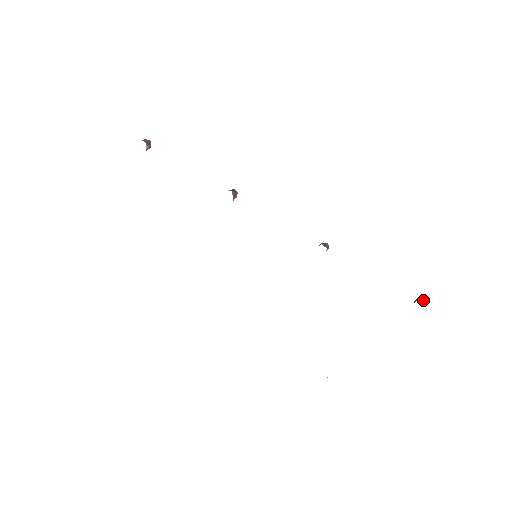
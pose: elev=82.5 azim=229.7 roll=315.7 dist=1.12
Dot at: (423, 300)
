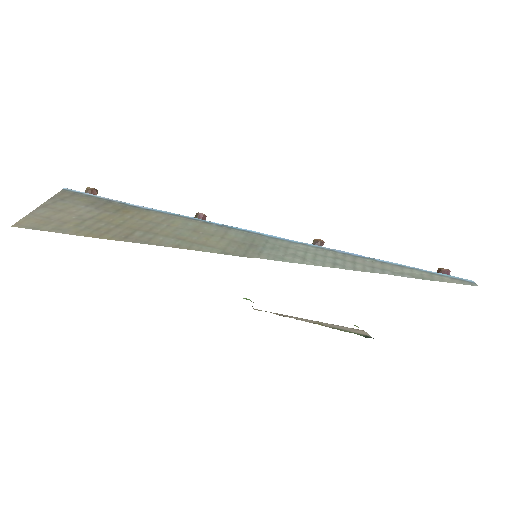
Dot at: (446, 271)
